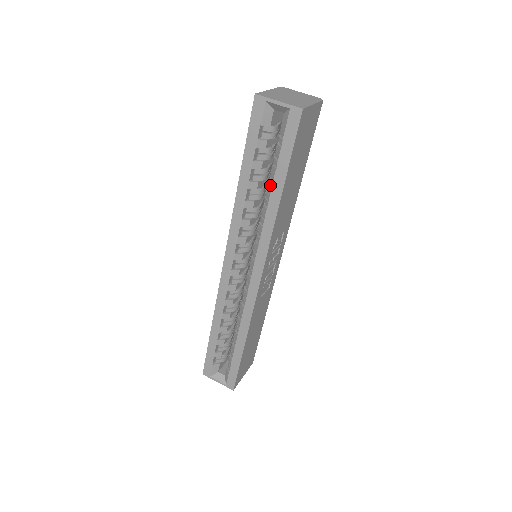
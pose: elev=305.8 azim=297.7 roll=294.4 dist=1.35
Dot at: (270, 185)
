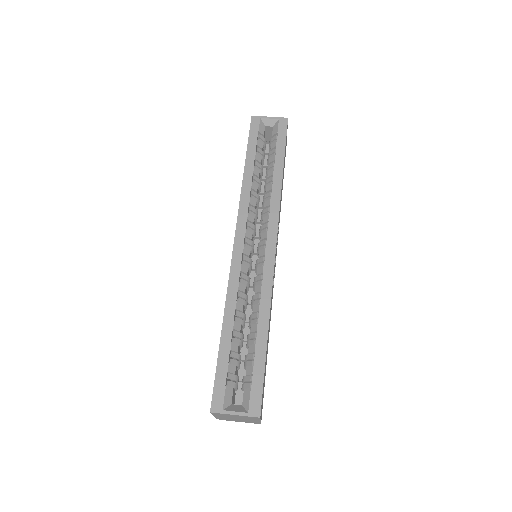
Dot at: (270, 171)
